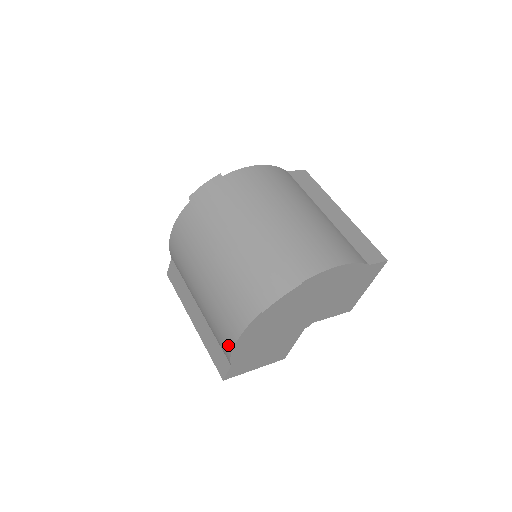
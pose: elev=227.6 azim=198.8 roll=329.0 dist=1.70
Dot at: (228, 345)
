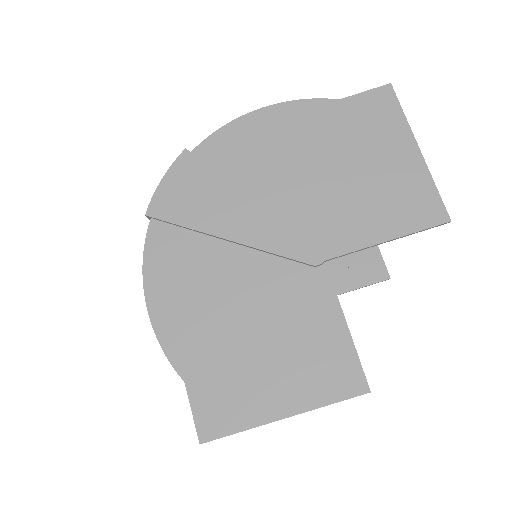
Dot at: occluded
